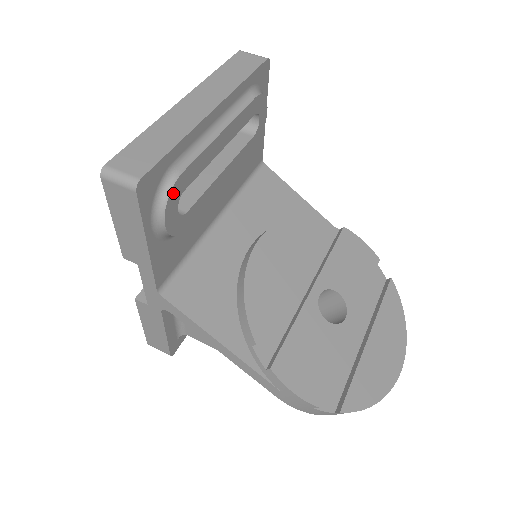
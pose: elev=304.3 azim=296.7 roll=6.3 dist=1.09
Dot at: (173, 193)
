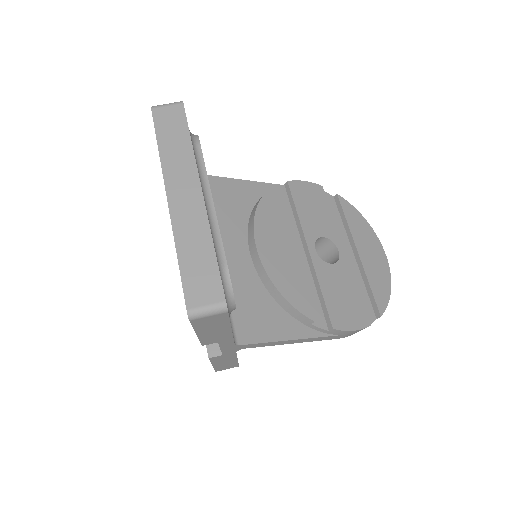
Dot at: (231, 283)
